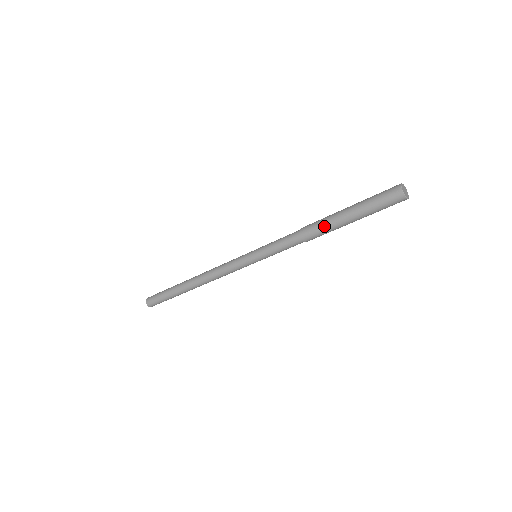
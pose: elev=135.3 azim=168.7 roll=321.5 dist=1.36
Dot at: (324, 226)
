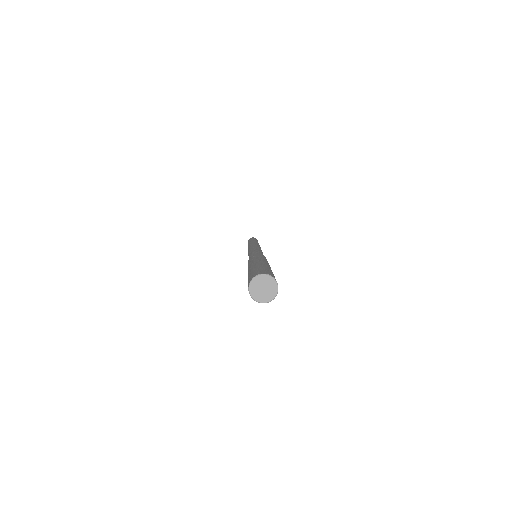
Dot at: occluded
